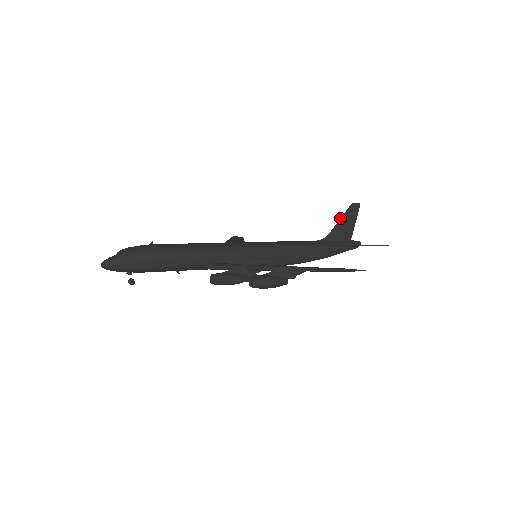
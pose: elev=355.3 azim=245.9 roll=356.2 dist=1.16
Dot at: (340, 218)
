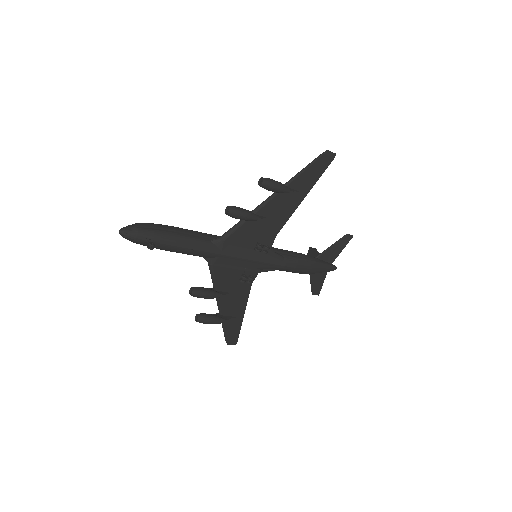
Dot at: occluded
